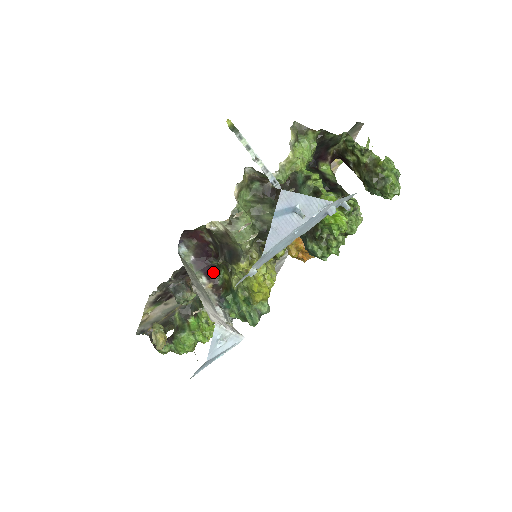
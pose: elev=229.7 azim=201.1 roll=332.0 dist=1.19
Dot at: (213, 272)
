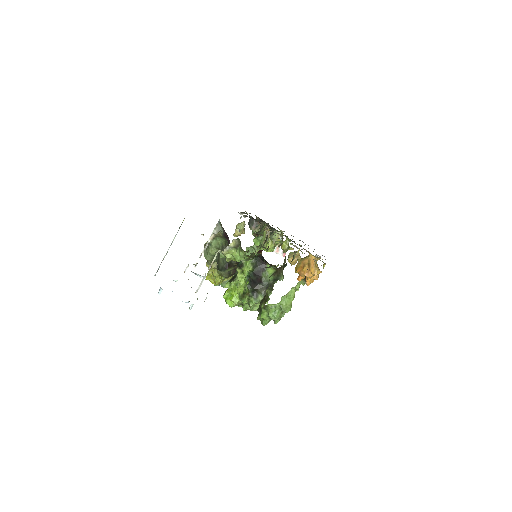
Dot at: occluded
